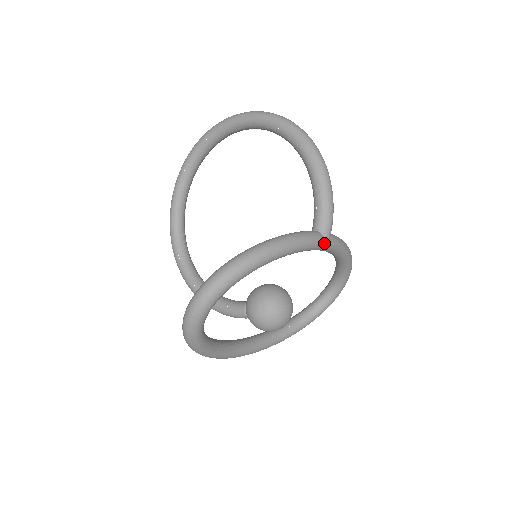
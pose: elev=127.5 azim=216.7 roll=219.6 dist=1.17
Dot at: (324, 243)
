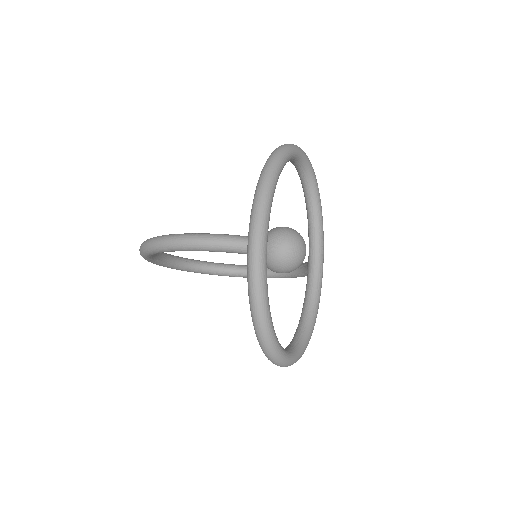
Dot at: (323, 260)
